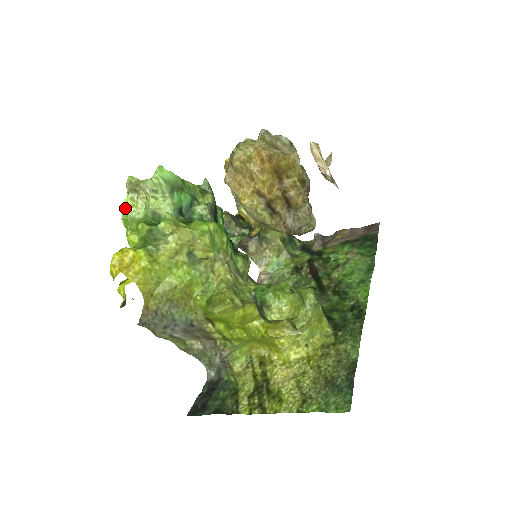
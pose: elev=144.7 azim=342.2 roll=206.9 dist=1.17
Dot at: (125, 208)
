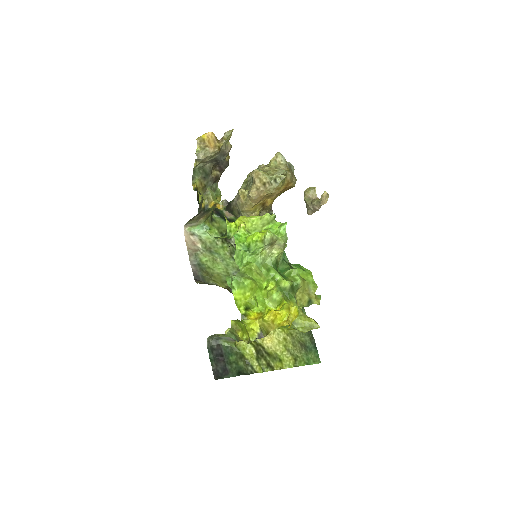
Dot at: (257, 255)
